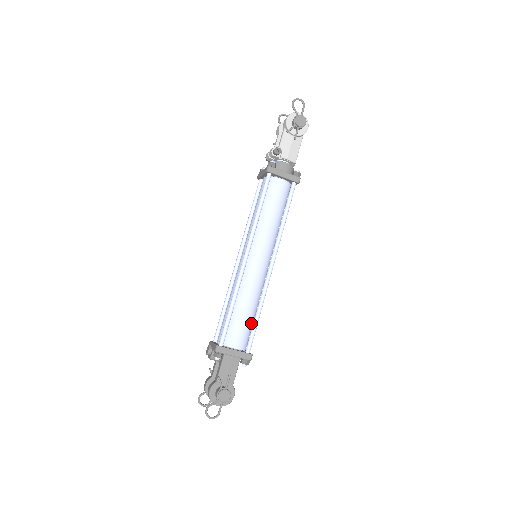
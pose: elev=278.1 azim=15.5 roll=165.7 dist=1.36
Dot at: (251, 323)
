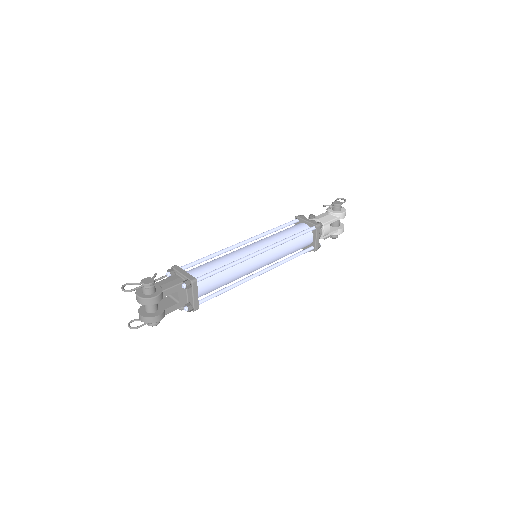
Dot at: occluded
